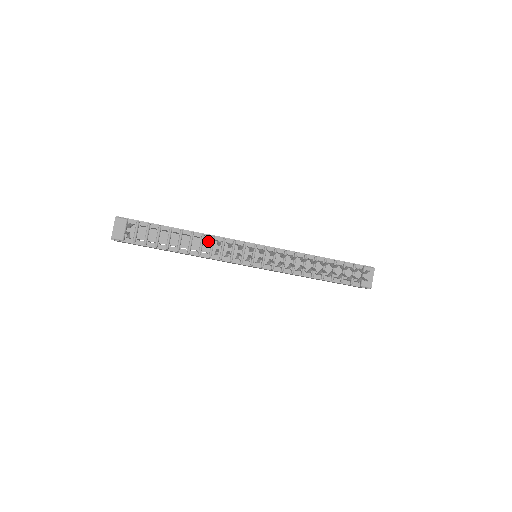
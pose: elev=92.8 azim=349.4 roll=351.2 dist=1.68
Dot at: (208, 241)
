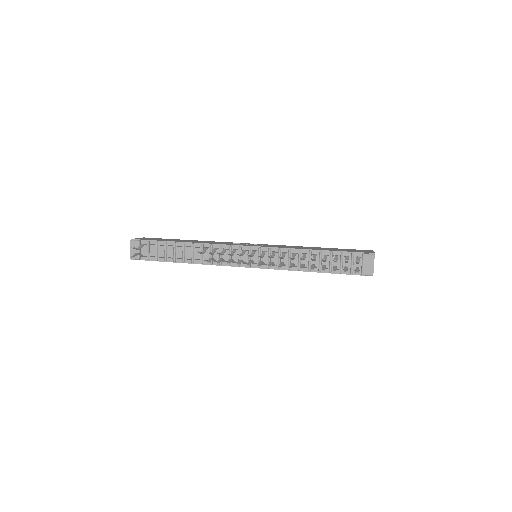
Dot at: (200, 253)
